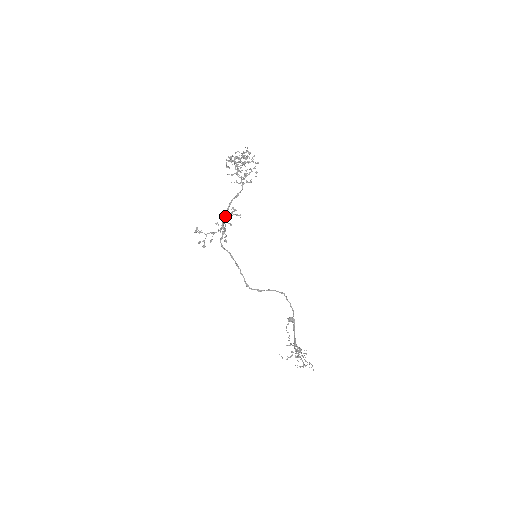
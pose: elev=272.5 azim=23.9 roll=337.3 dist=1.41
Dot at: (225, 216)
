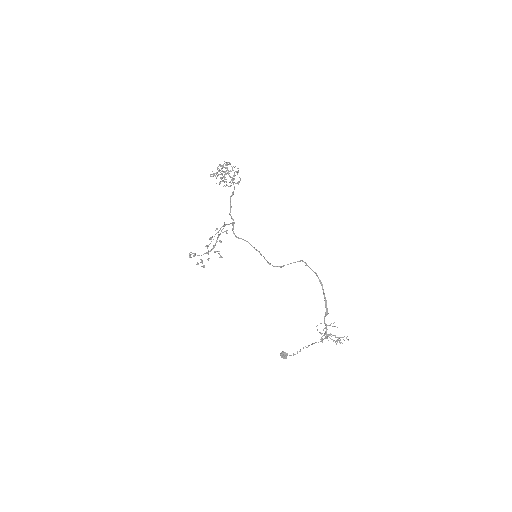
Dot at: (230, 209)
